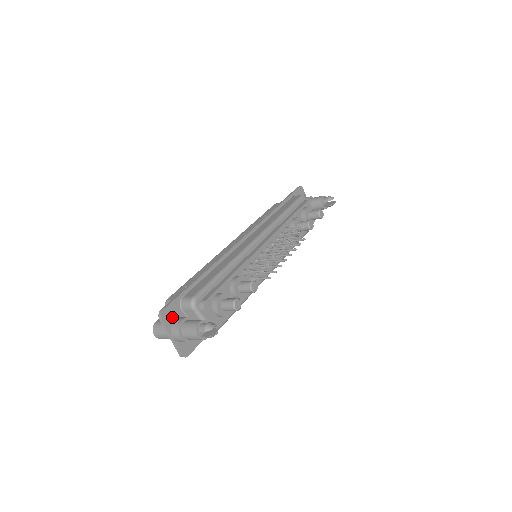
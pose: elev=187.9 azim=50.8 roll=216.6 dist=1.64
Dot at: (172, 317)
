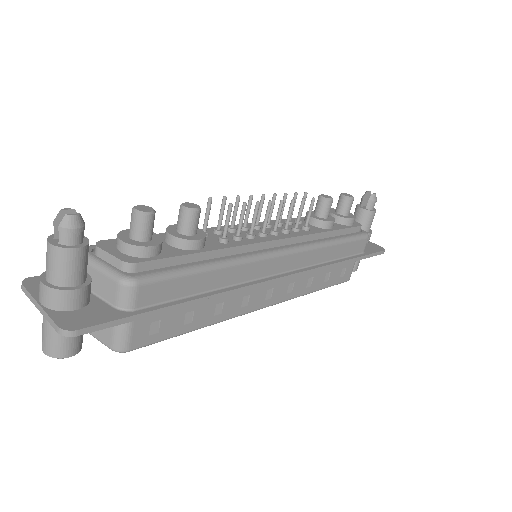
Dot at: occluded
